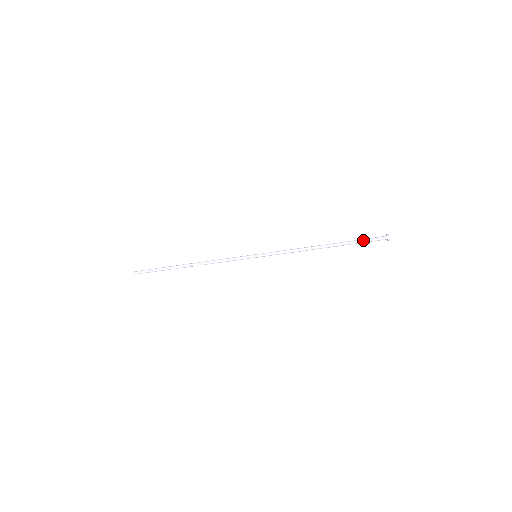
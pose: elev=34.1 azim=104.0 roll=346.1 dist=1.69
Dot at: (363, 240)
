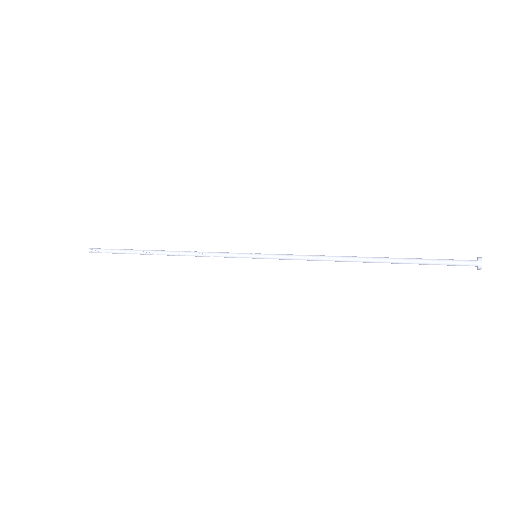
Dot at: occluded
